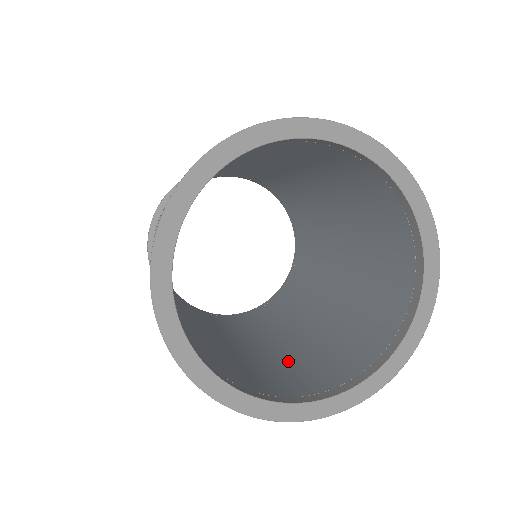
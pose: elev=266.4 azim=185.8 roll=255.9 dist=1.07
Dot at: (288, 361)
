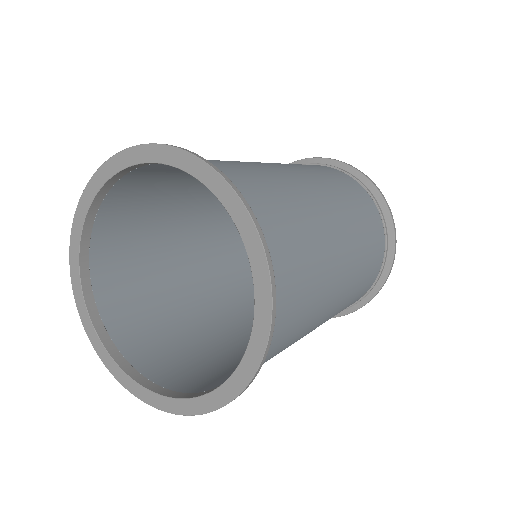
Dot at: occluded
